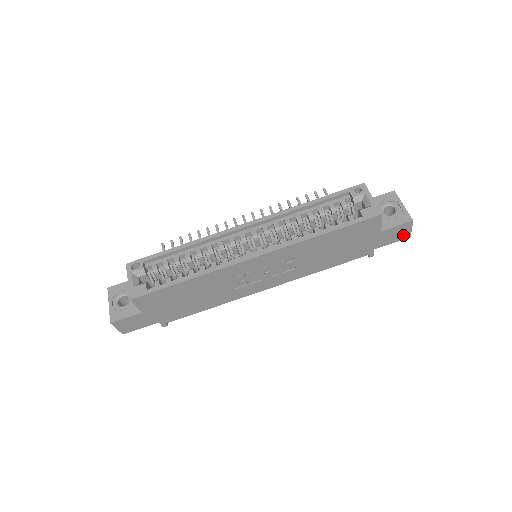
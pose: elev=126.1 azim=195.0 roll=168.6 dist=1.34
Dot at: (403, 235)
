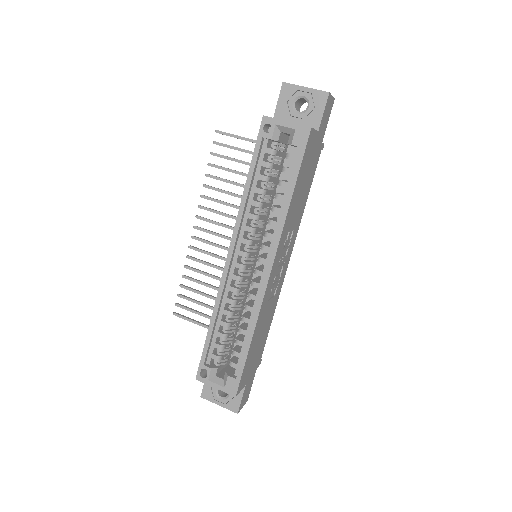
Dot at: (330, 107)
